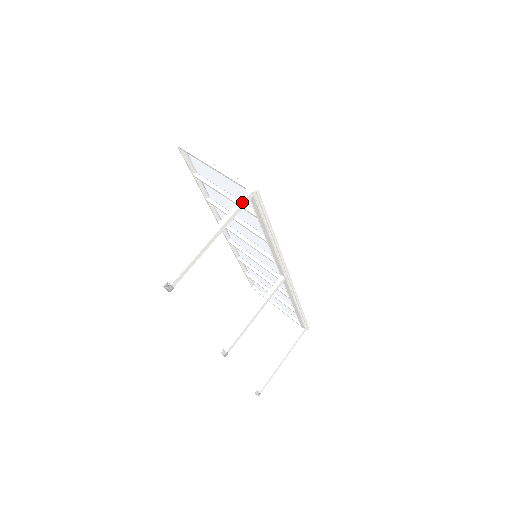
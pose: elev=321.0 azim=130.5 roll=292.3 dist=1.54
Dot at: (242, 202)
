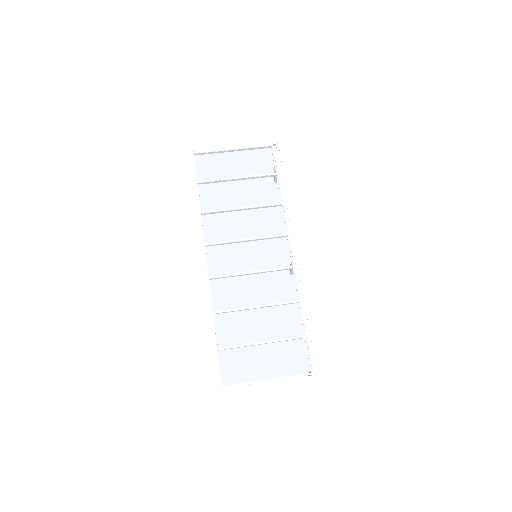
Dot at: occluded
